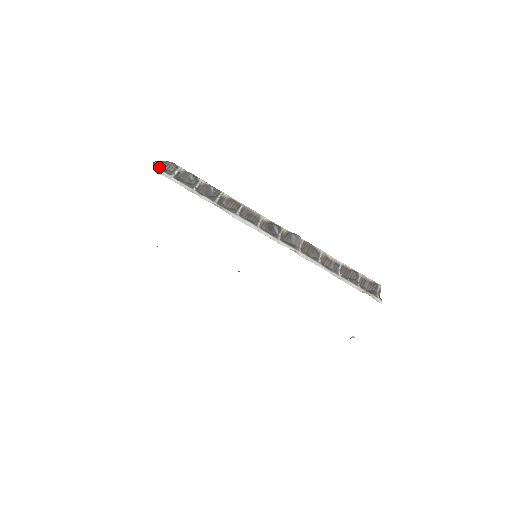
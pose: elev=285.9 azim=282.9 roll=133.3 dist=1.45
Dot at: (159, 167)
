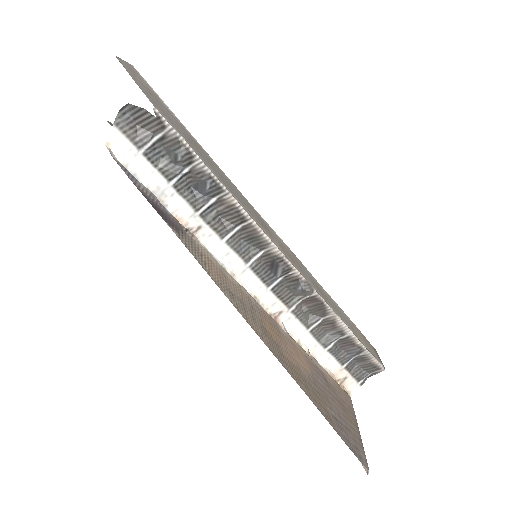
Dot at: (131, 117)
